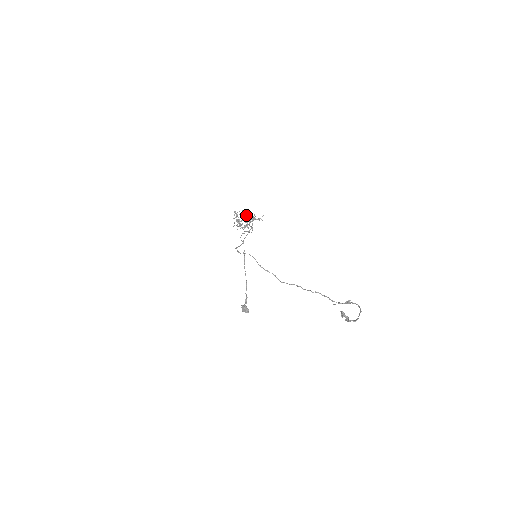
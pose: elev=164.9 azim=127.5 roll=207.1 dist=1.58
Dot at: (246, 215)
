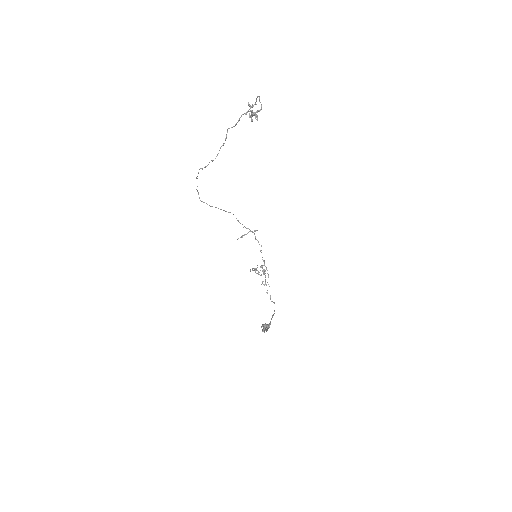
Dot at: occluded
